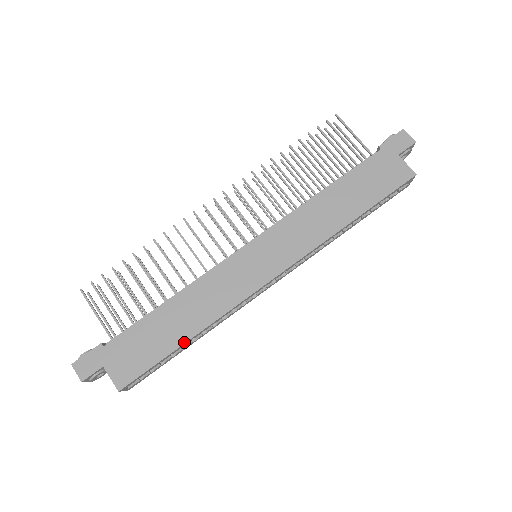
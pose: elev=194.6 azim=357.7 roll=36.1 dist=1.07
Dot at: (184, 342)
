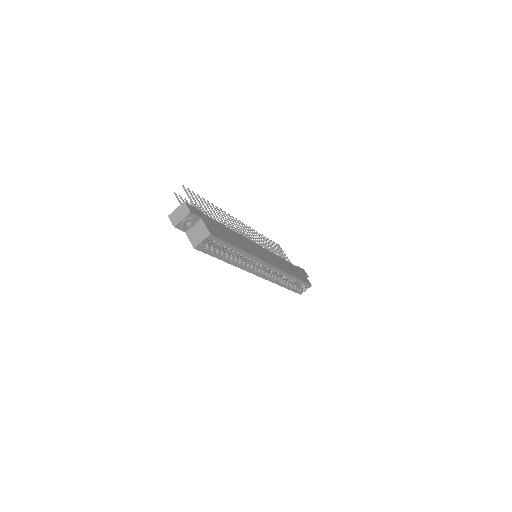
Dot at: (239, 248)
